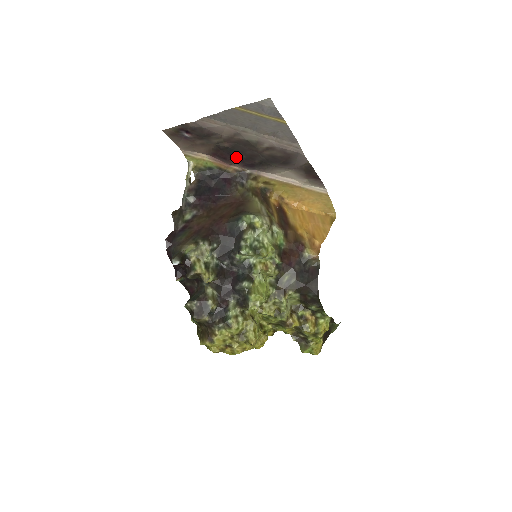
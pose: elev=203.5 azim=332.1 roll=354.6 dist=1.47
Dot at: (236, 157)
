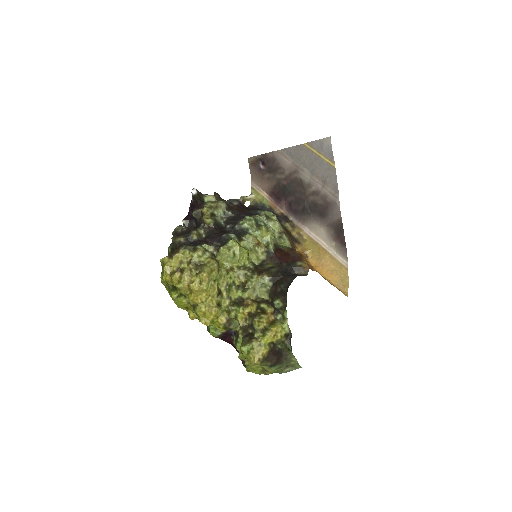
Dot at: (287, 199)
